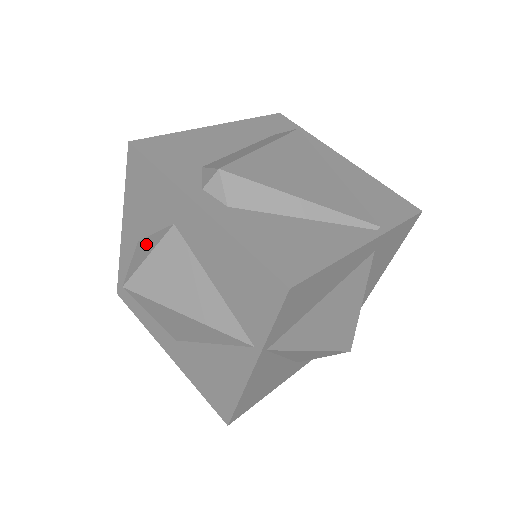
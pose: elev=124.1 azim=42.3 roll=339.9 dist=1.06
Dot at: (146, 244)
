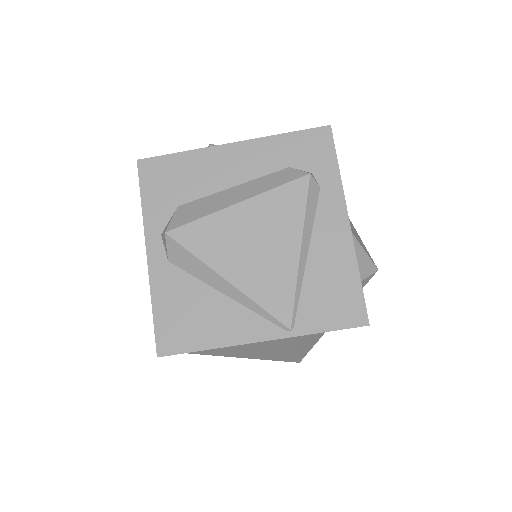
Dot at: occluded
